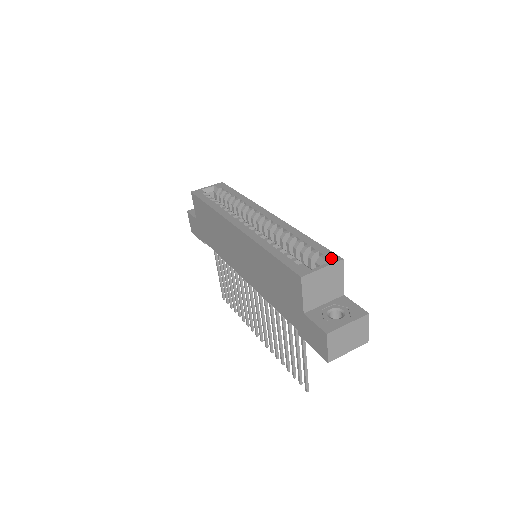
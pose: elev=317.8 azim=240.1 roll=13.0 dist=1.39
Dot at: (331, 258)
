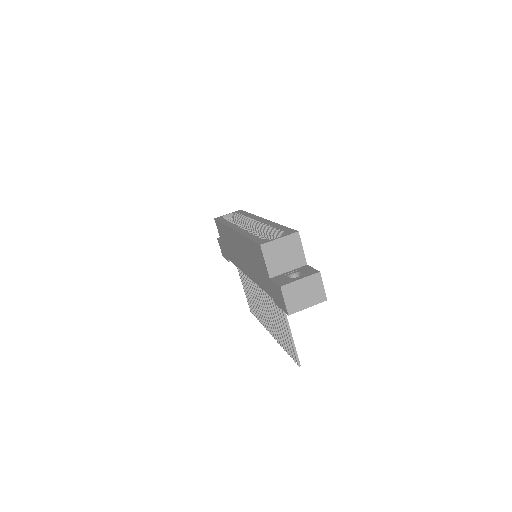
Dot at: (289, 232)
